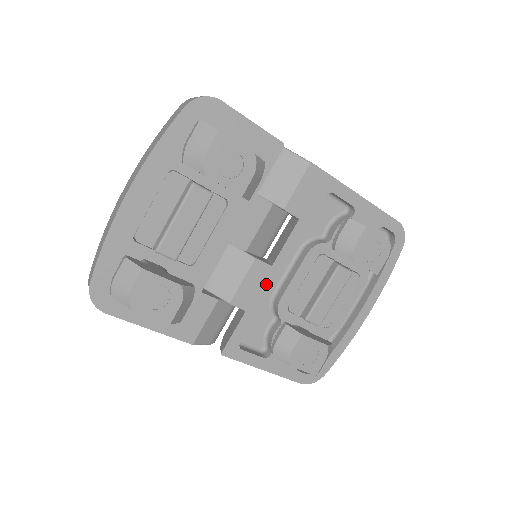
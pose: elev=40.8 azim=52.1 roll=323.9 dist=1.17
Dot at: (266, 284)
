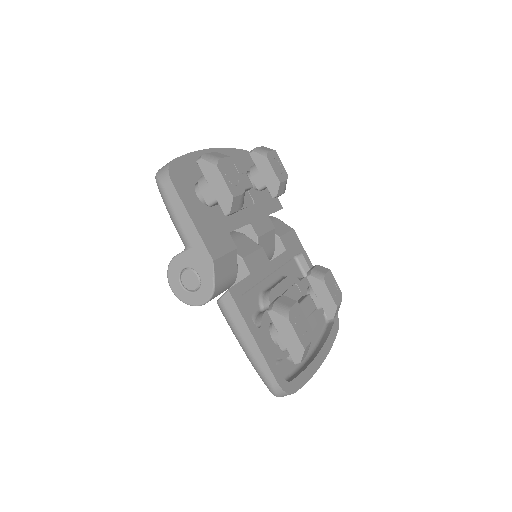
Dot at: (265, 269)
